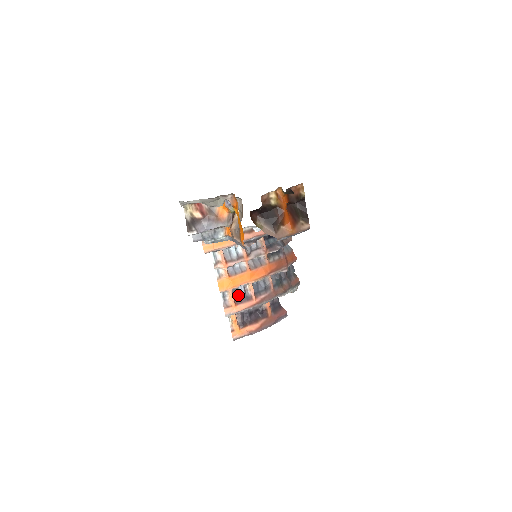
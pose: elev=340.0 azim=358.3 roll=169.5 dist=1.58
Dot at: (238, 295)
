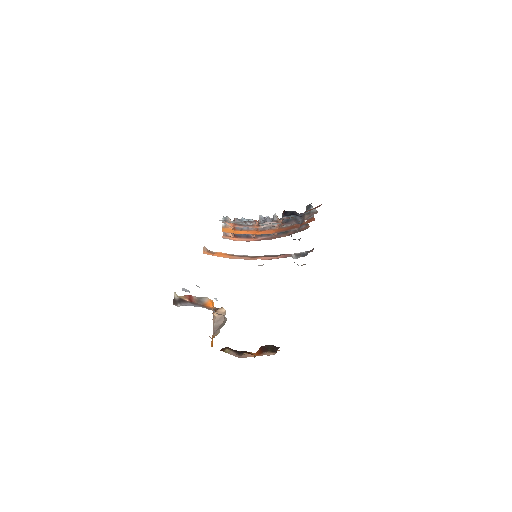
Dot at: occluded
